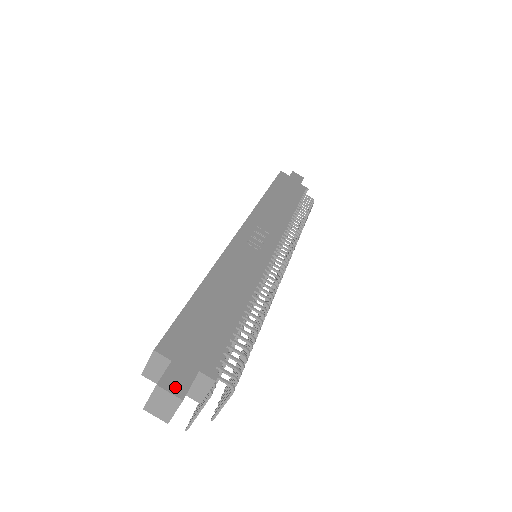
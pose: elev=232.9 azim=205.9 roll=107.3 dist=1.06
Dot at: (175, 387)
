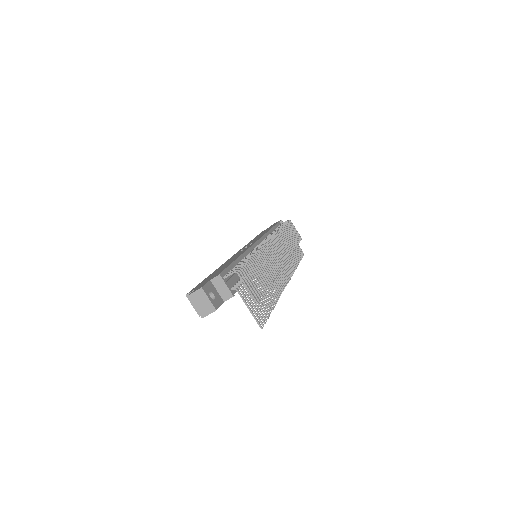
Dot at: (197, 289)
